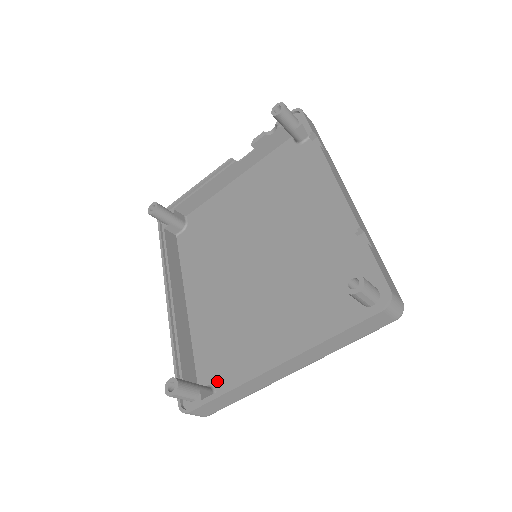
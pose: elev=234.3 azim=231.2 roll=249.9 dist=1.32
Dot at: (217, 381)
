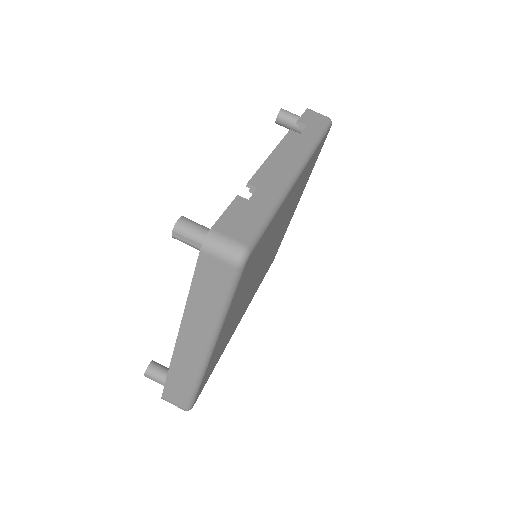
Dot at: occluded
